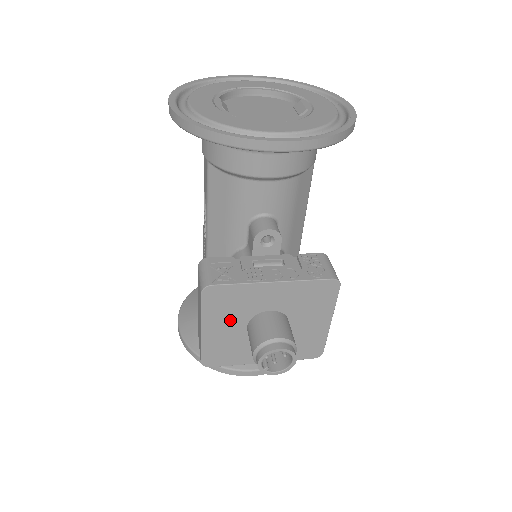
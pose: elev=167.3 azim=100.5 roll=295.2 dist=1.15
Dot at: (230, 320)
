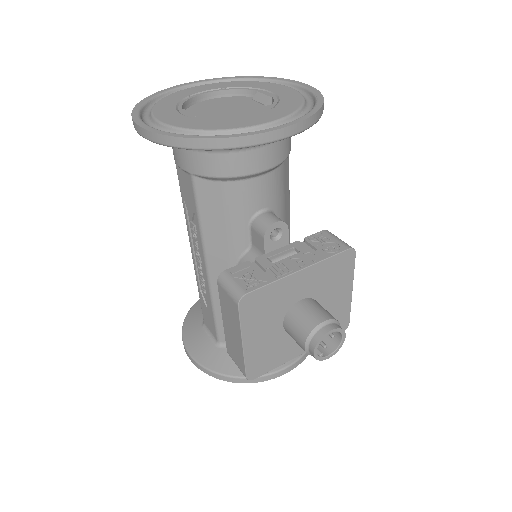
Dot at: (267, 323)
